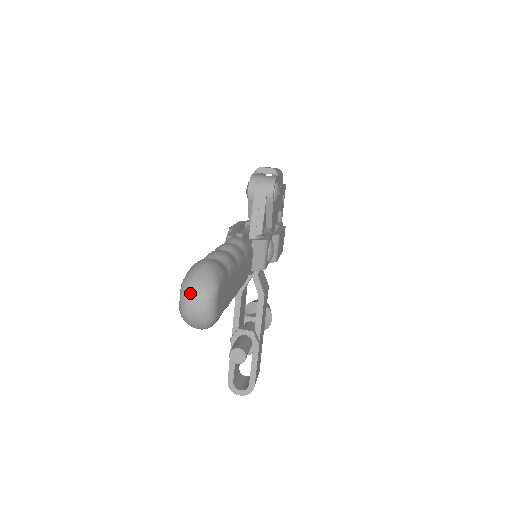
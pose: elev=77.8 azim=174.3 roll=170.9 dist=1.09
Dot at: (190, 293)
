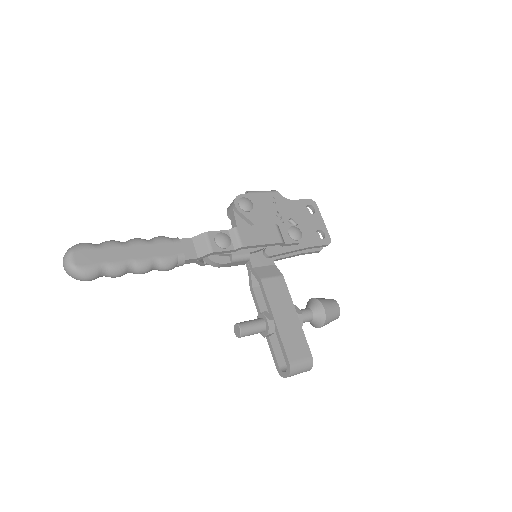
Dot at: (63, 260)
